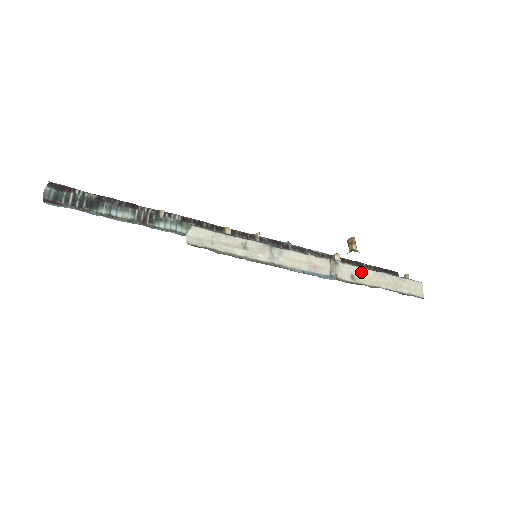
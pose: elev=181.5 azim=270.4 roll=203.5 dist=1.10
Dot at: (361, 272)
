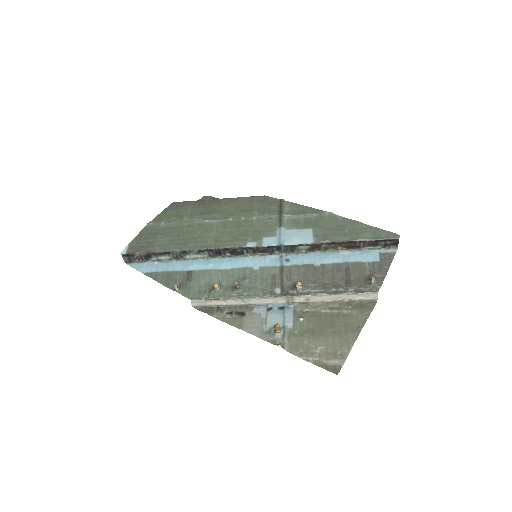
Dot at: (315, 296)
